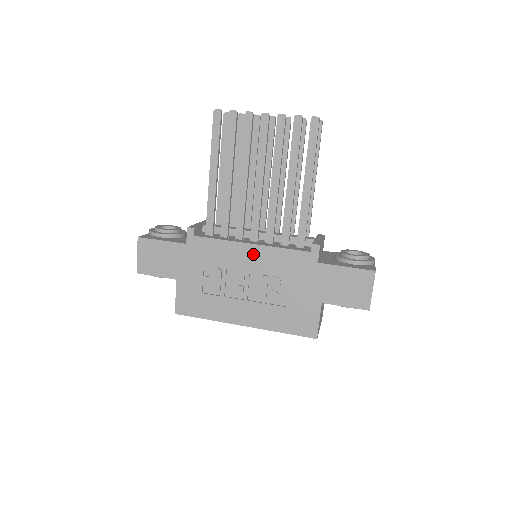
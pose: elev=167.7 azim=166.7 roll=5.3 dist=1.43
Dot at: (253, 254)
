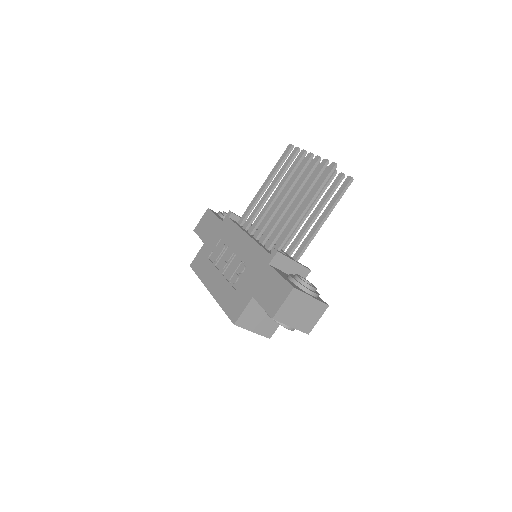
Dot at: (244, 242)
